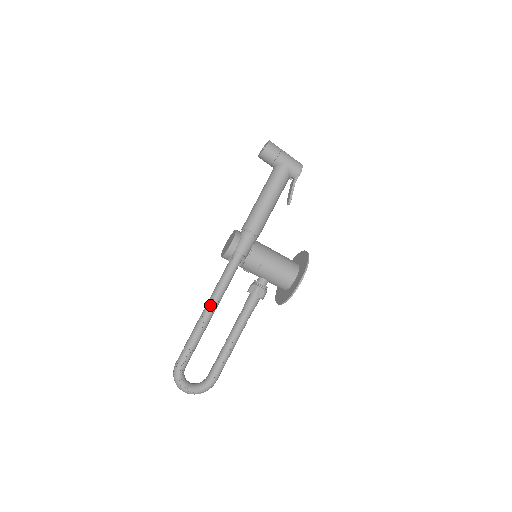
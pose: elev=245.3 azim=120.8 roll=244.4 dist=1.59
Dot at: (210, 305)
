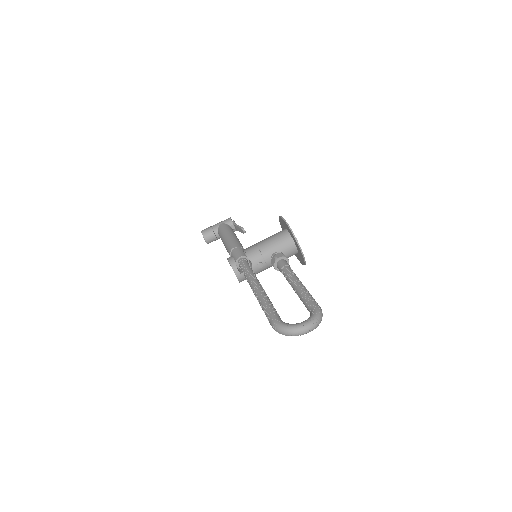
Dot at: (252, 285)
